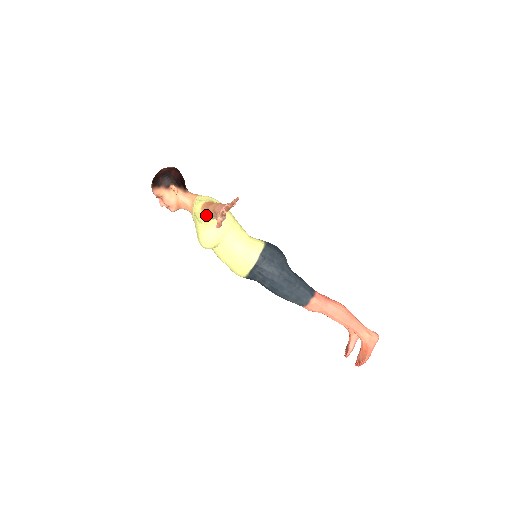
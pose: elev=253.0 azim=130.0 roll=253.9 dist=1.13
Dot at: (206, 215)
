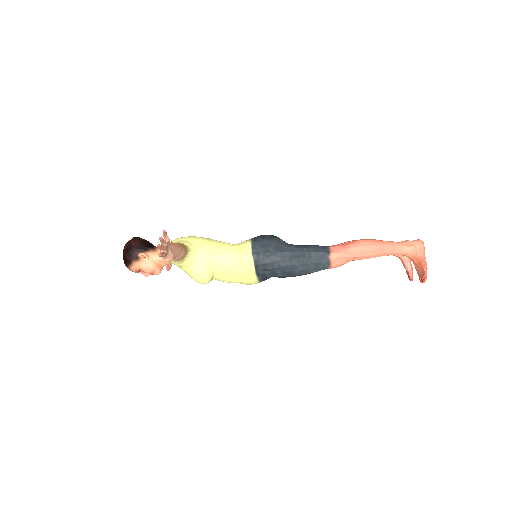
Dot at: (174, 260)
